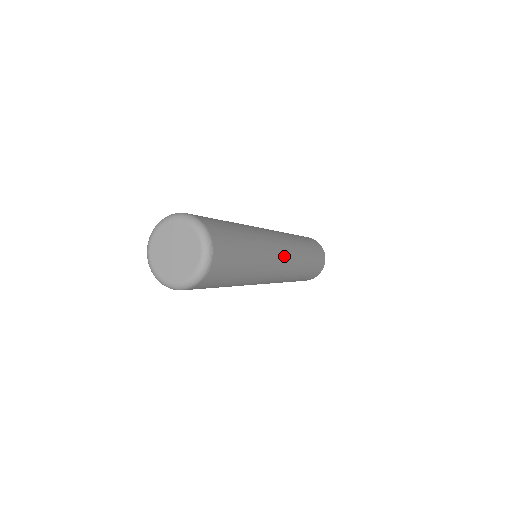
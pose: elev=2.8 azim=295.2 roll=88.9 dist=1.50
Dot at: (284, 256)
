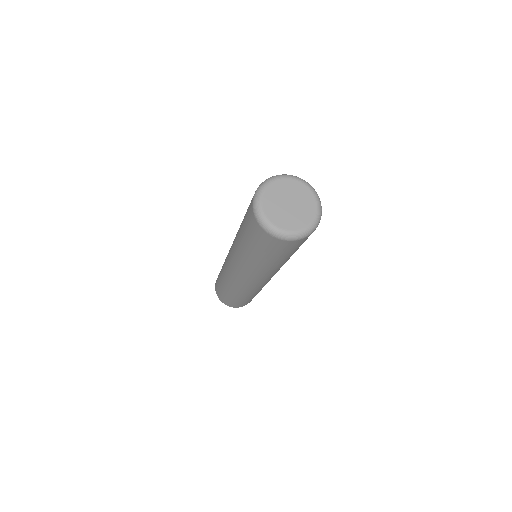
Dot at: occluded
